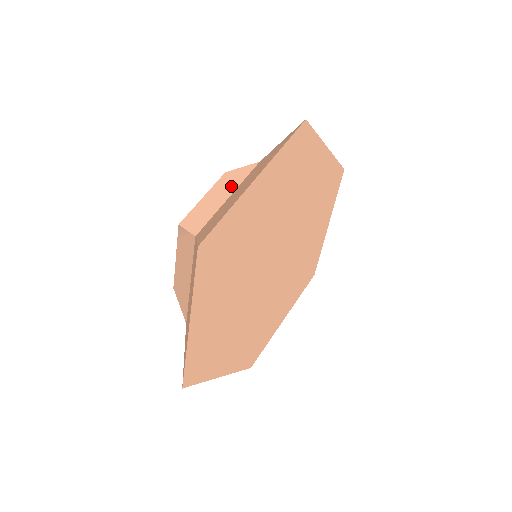
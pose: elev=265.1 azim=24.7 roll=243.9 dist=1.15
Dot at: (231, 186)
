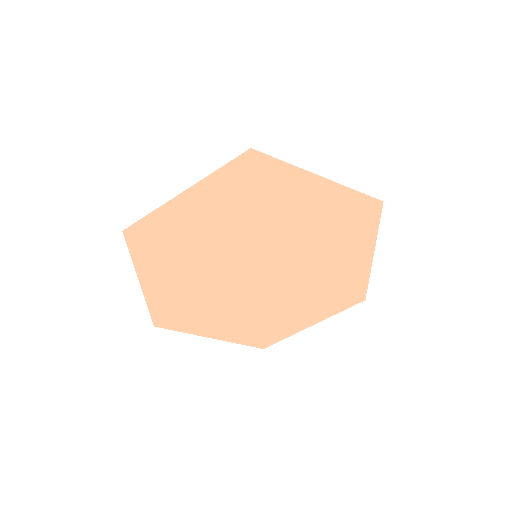
Dot at: occluded
